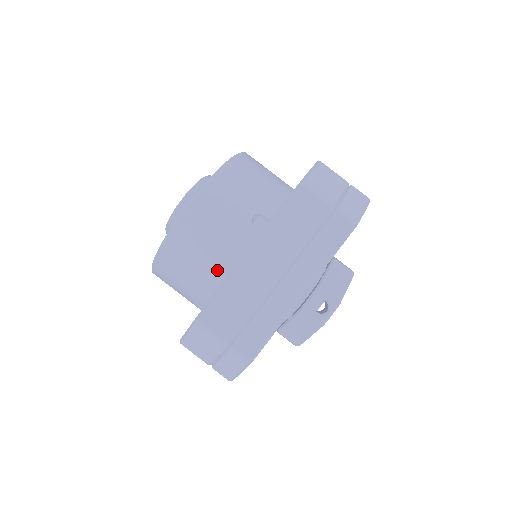
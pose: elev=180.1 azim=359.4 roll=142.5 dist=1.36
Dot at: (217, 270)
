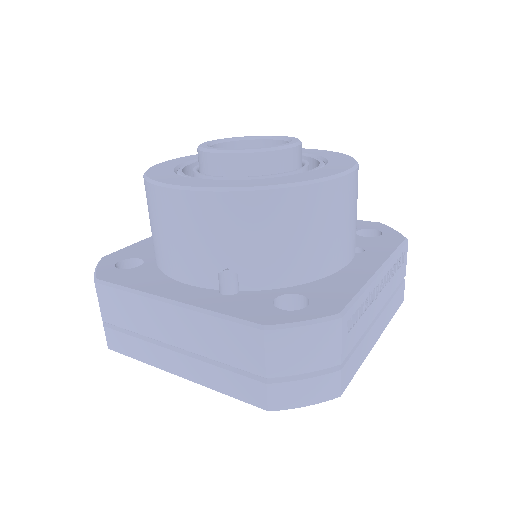
Dot at: (163, 259)
